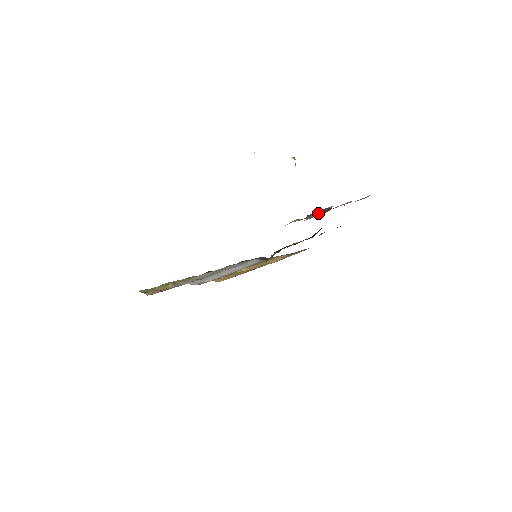
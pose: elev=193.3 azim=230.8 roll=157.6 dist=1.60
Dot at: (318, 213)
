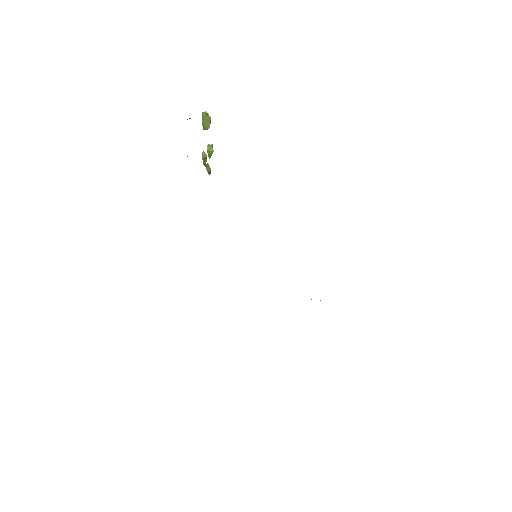
Dot at: occluded
